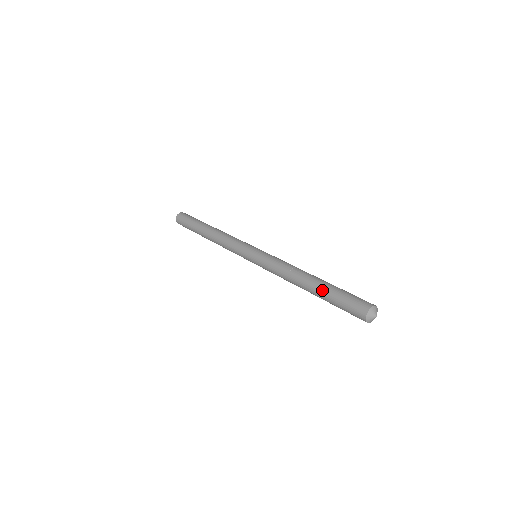
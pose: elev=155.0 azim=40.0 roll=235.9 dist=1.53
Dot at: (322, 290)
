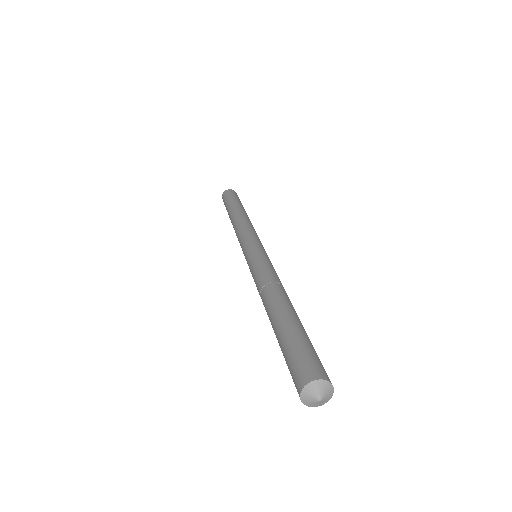
Dot at: occluded
